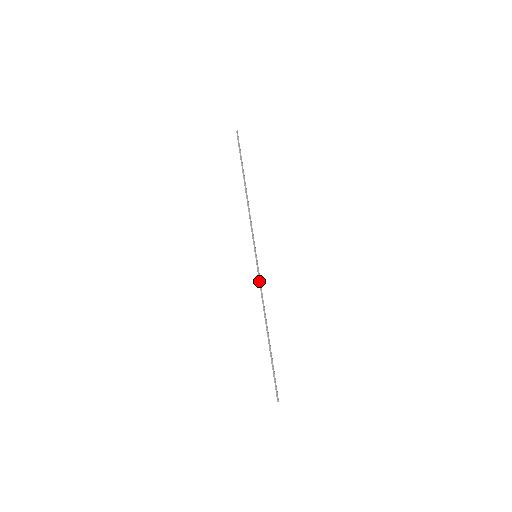
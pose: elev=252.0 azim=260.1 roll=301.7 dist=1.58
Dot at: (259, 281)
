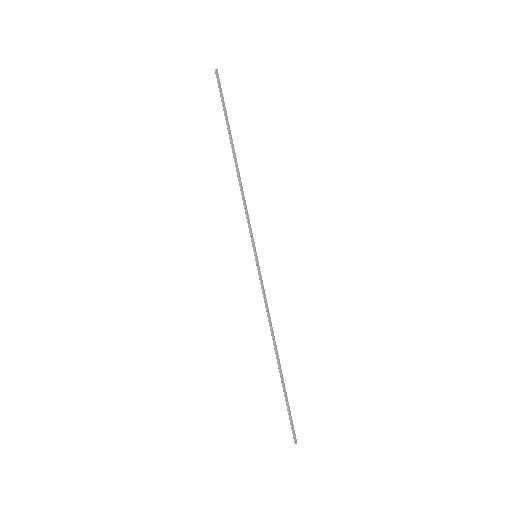
Dot at: (262, 291)
